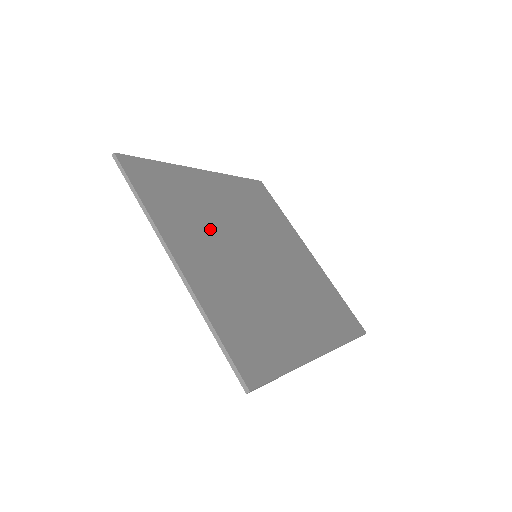
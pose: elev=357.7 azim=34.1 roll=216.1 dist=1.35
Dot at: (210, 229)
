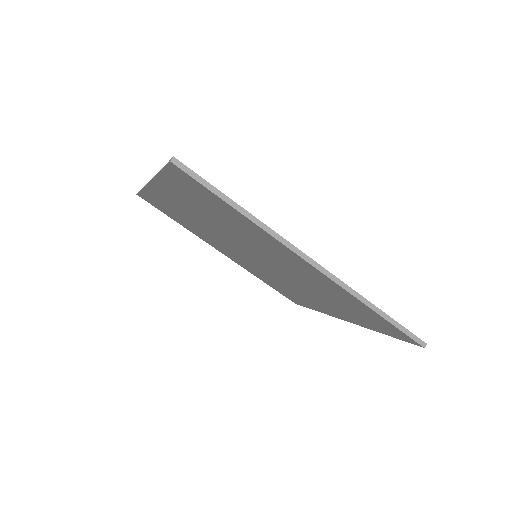
Dot at: occluded
